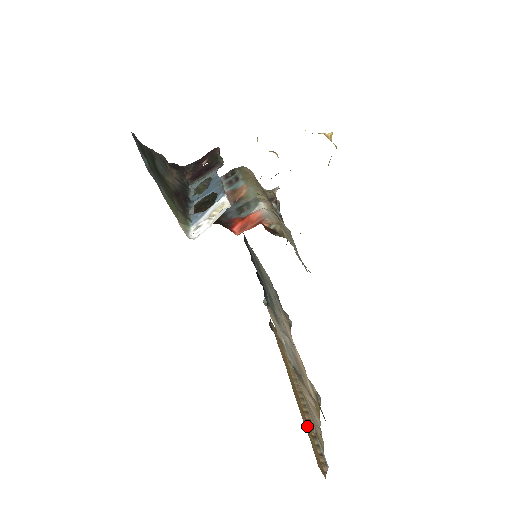
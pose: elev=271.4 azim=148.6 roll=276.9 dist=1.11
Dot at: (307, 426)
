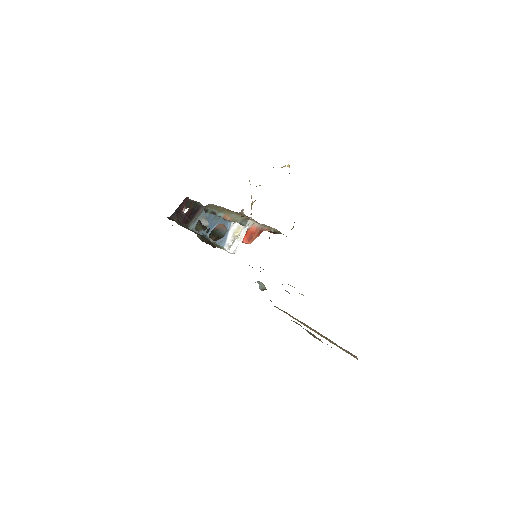
Dot at: (332, 343)
